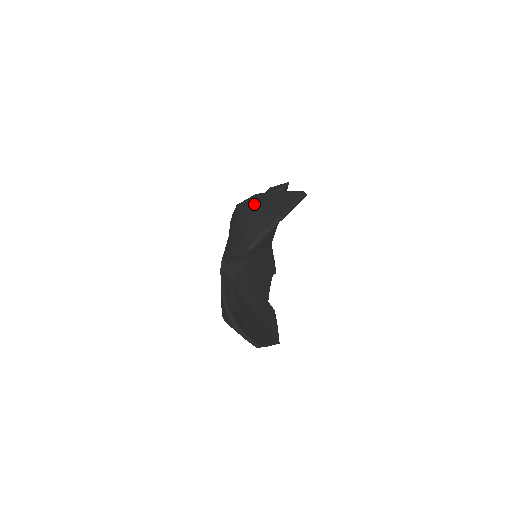
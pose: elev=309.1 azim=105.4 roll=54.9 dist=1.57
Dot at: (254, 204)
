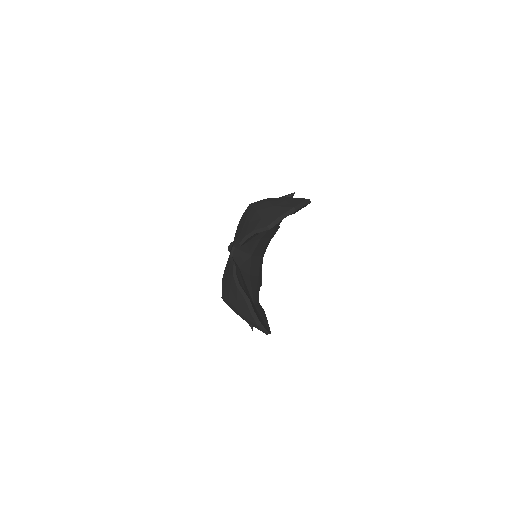
Dot at: (268, 202)
